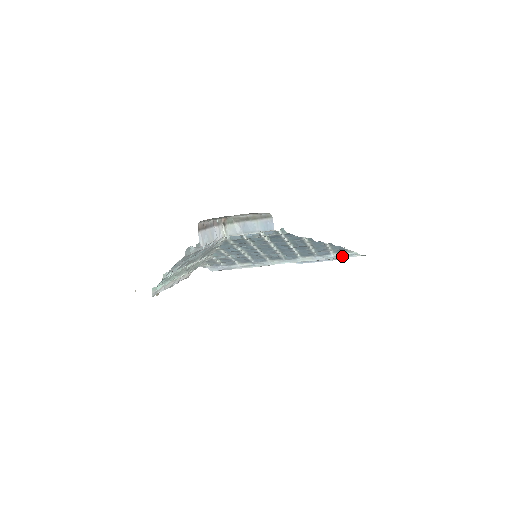
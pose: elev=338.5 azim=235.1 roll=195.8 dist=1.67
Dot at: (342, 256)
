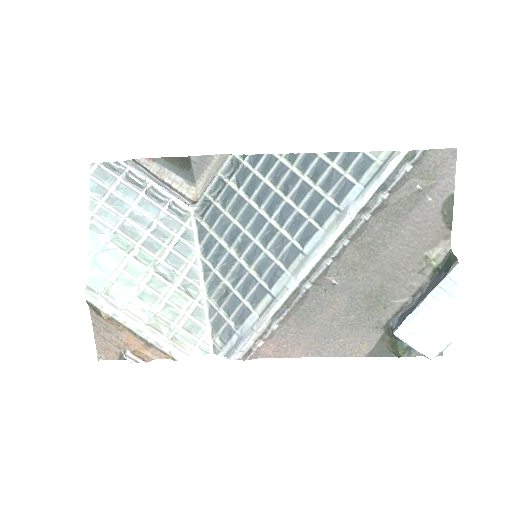
Dot at: (376, 177)
